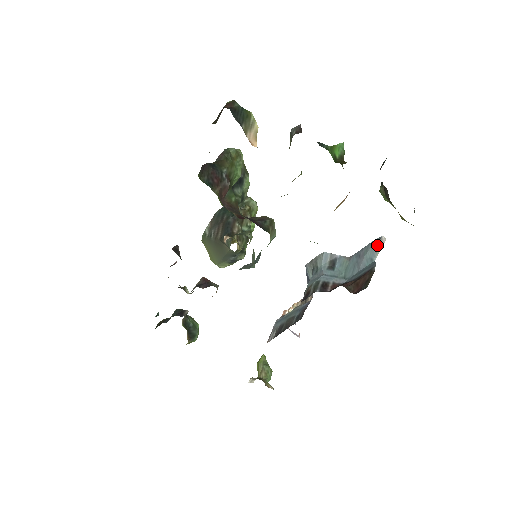
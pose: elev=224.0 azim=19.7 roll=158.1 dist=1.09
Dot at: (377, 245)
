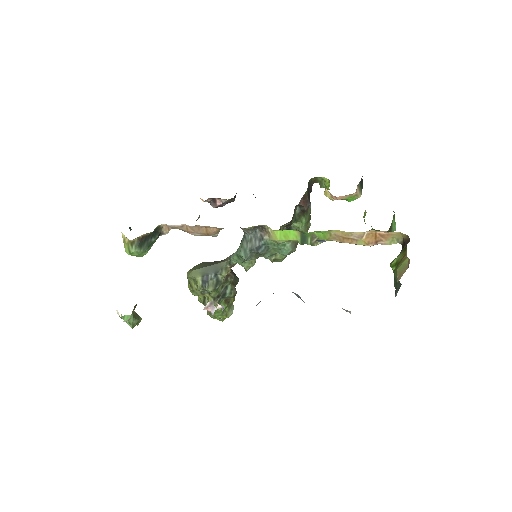
Dot at: occluded
